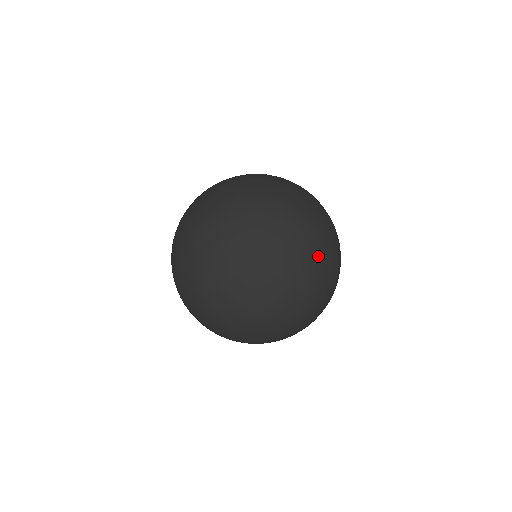
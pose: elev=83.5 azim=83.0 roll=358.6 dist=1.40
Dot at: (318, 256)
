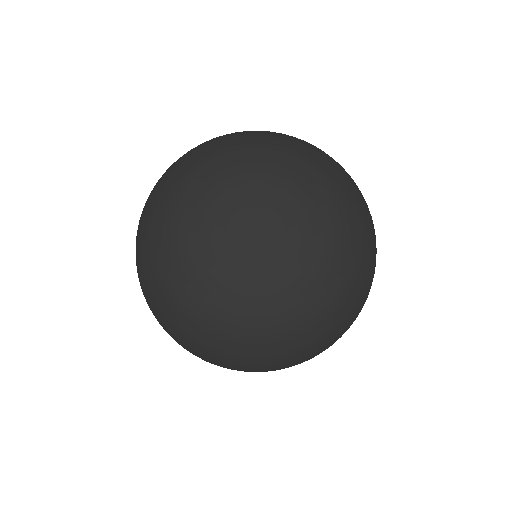
Dot at: (349, 235)
